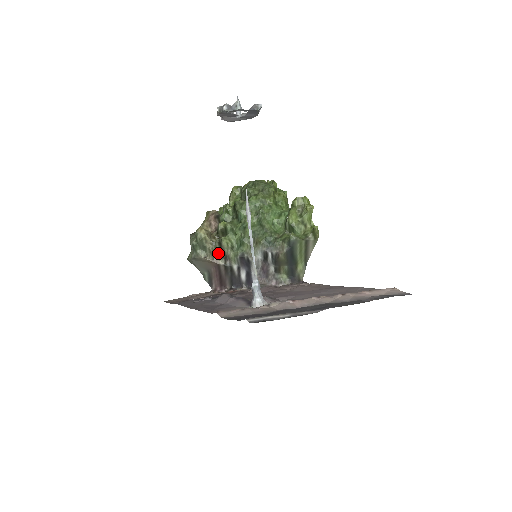
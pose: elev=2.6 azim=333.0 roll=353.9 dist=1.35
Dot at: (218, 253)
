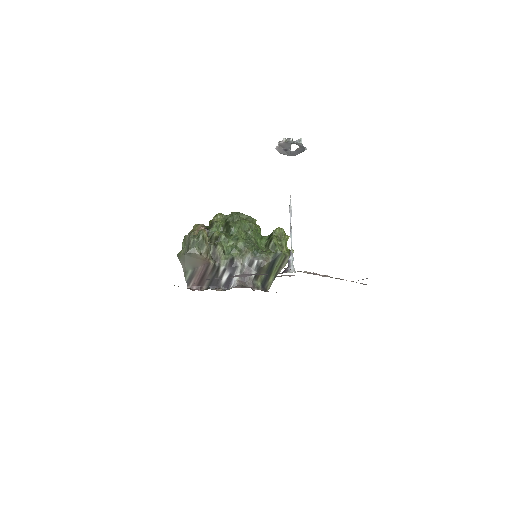
Dot at: (210, 254)
